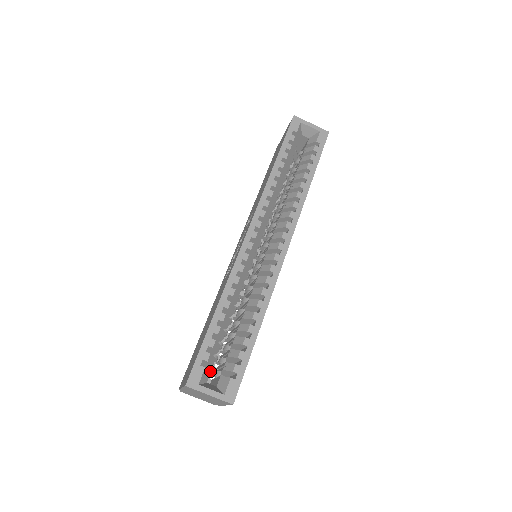
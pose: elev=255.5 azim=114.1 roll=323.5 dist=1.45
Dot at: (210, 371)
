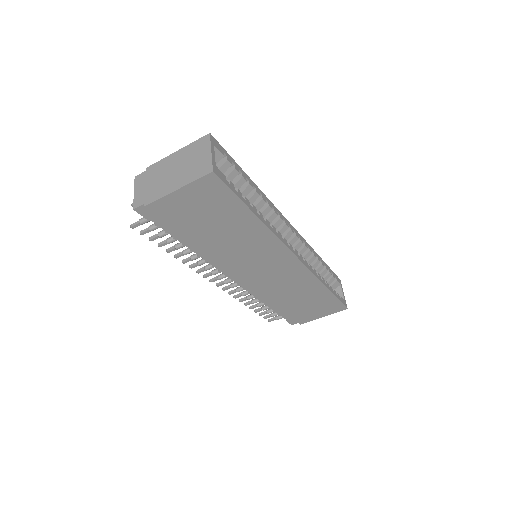
Dot at: occluded
